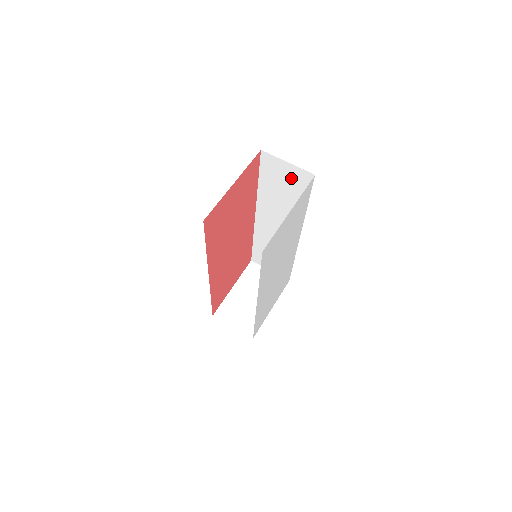
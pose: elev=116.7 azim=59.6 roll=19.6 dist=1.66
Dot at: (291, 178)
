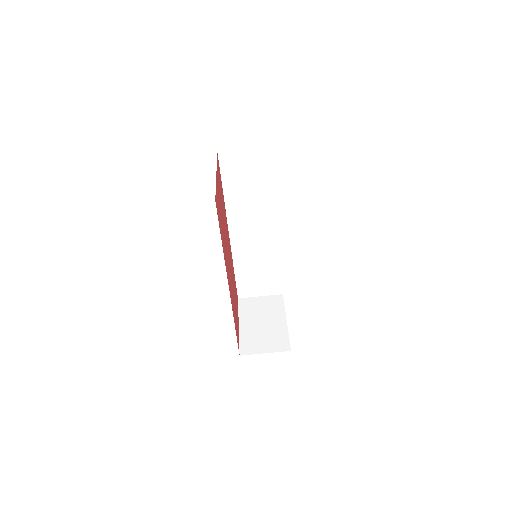
Dot at: (253, 165)
